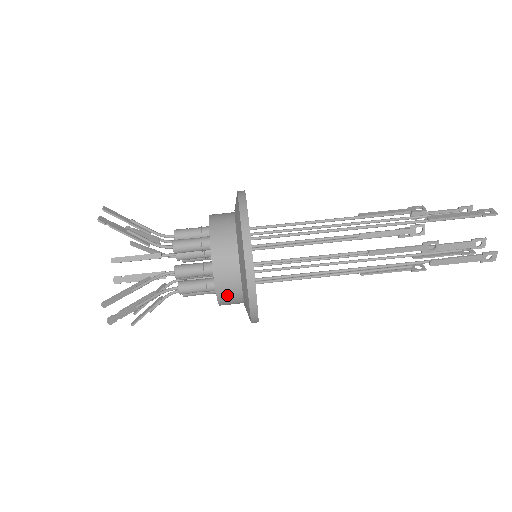
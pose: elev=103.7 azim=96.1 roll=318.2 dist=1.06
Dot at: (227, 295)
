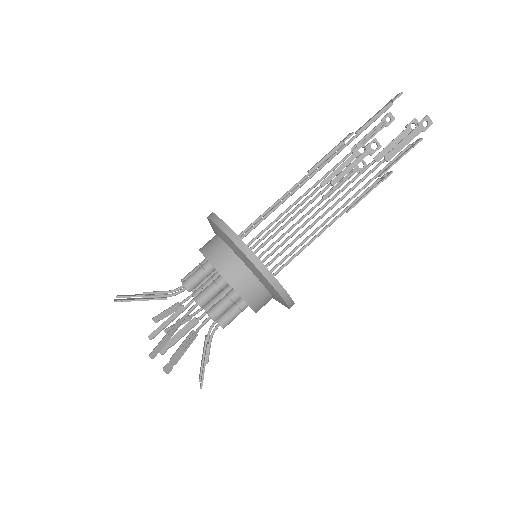
Dot at: (248, 290)
